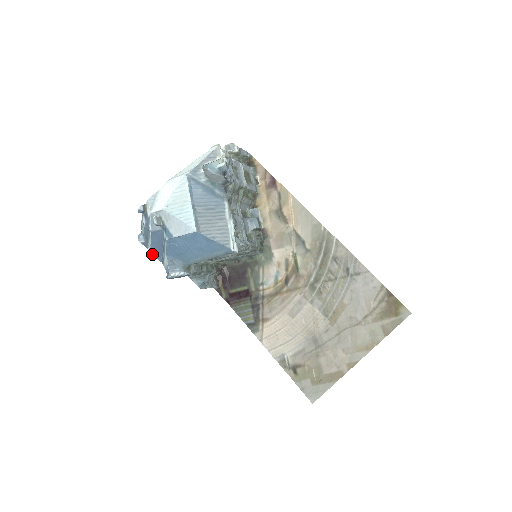
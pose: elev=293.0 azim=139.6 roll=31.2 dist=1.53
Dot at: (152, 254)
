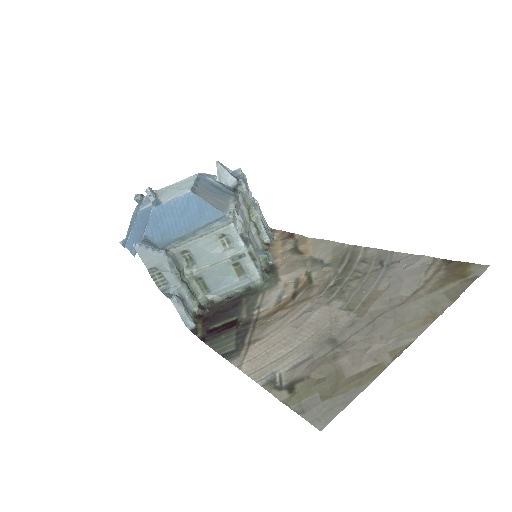
Dot at: (128, 245)
